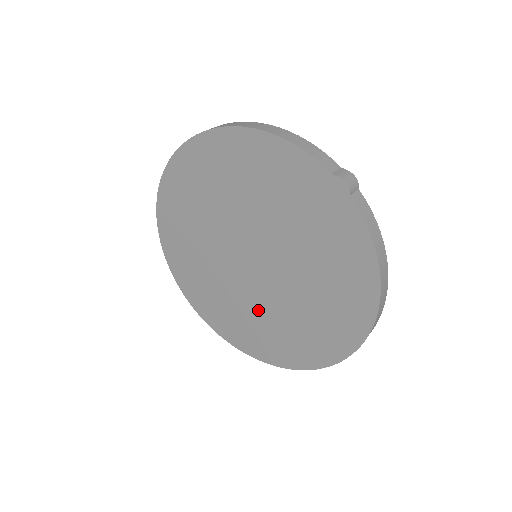
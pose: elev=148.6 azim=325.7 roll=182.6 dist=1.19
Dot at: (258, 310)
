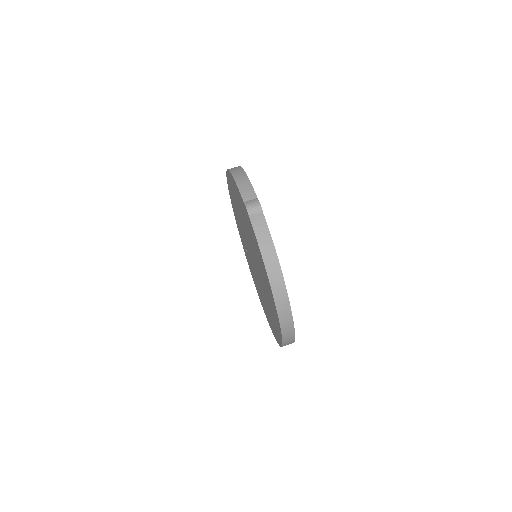
Dot at: (263, 296)
